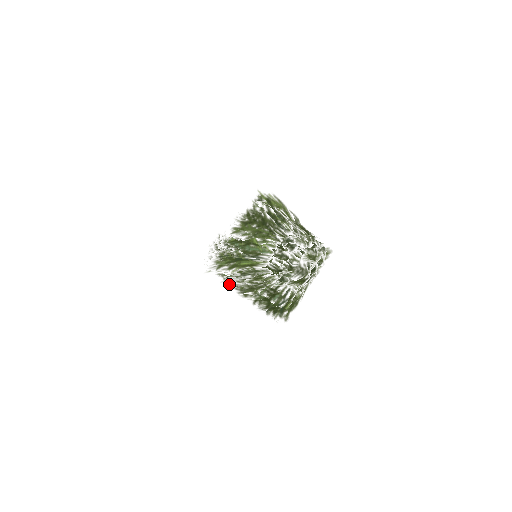
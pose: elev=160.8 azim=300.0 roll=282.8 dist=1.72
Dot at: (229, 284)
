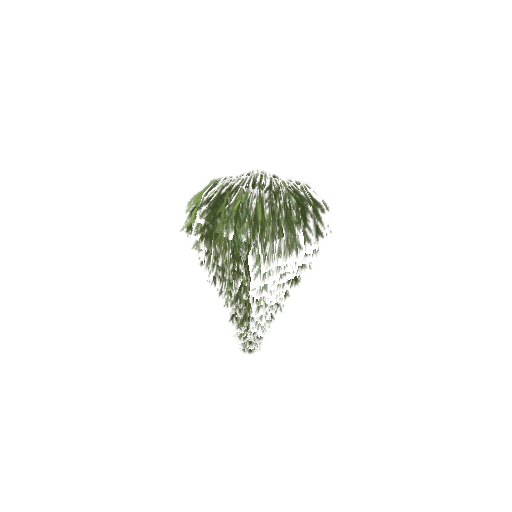
Dot at: (207, 240)
